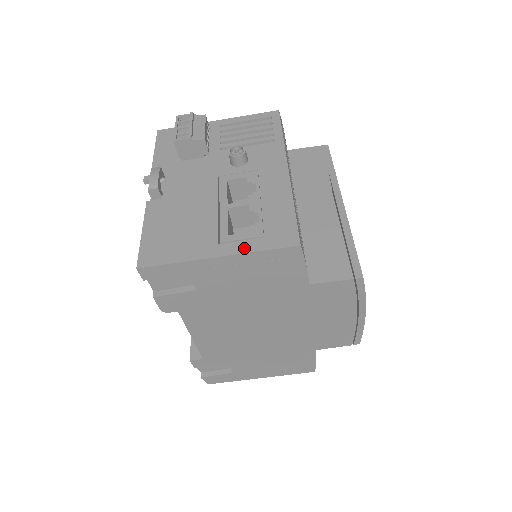
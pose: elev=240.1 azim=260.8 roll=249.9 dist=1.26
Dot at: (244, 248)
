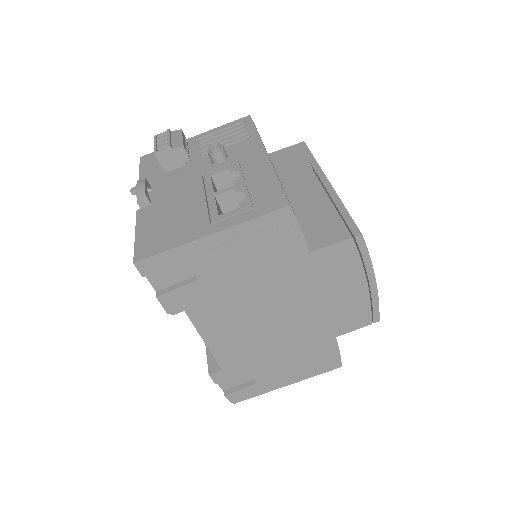
Dot at: (236, 221)
